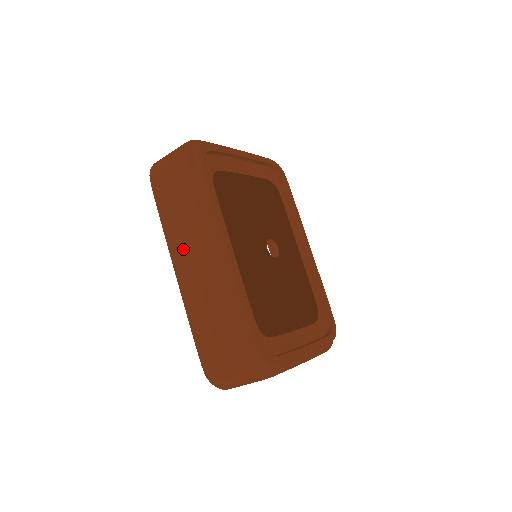
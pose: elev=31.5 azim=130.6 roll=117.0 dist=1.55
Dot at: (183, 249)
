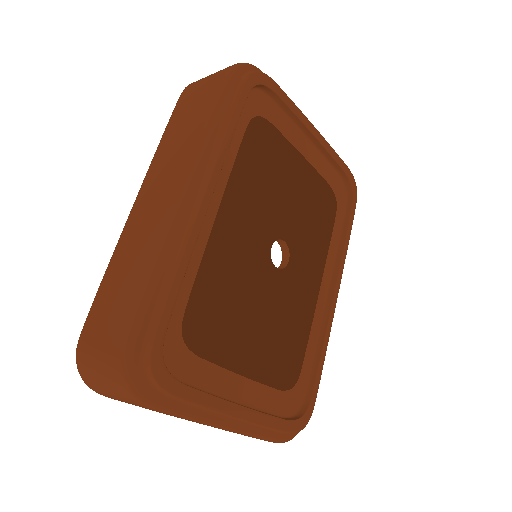
Dot at: (159, 176)
